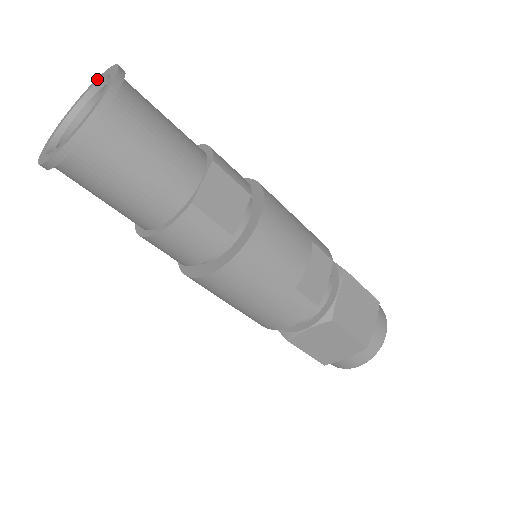
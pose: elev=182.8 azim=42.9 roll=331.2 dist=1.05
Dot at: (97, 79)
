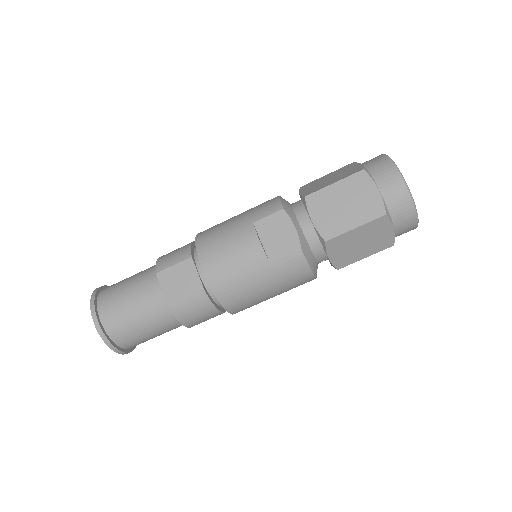
Dot at: occluded
